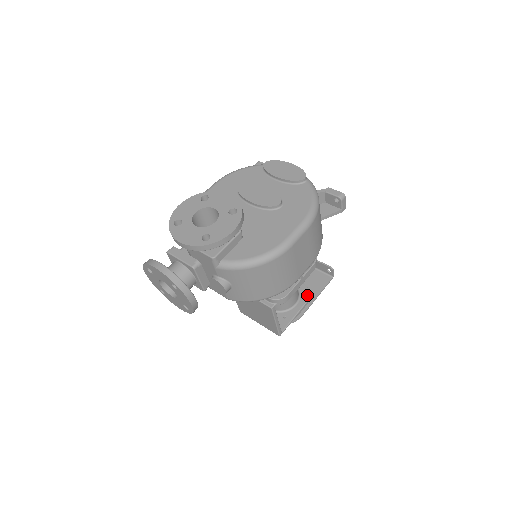
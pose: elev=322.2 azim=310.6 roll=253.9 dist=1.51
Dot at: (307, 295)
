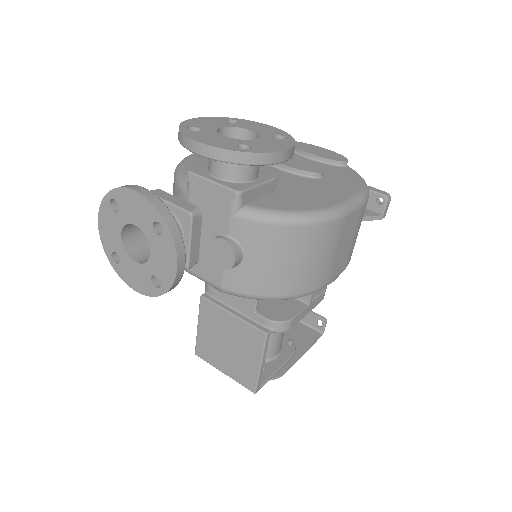
Dot at: (292, 347)
